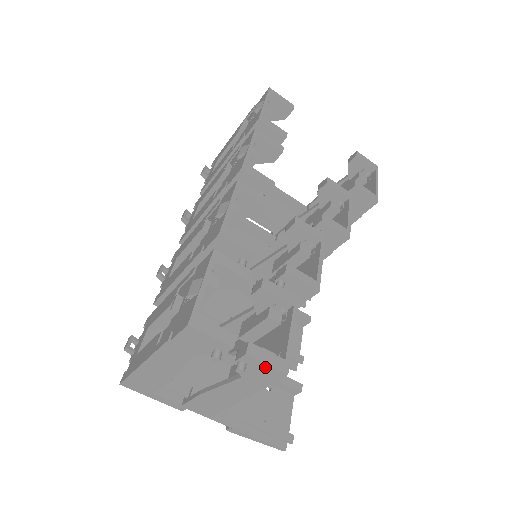
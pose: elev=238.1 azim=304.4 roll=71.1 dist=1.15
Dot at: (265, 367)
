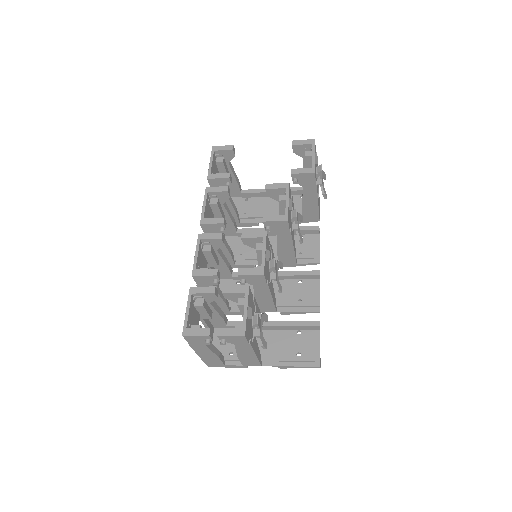
Dot at: (232, 337)
